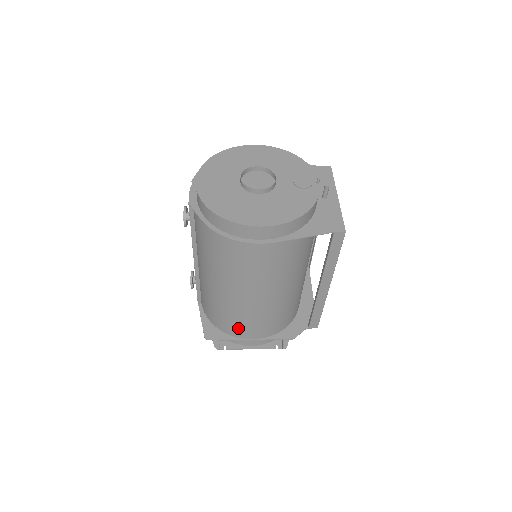
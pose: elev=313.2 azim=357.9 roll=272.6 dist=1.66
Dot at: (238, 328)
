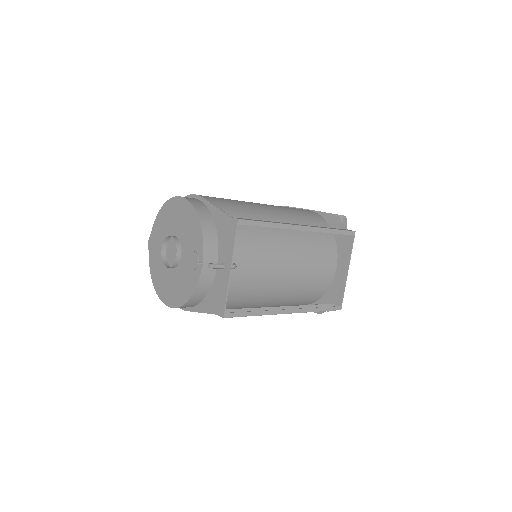
Dot at: occluded
